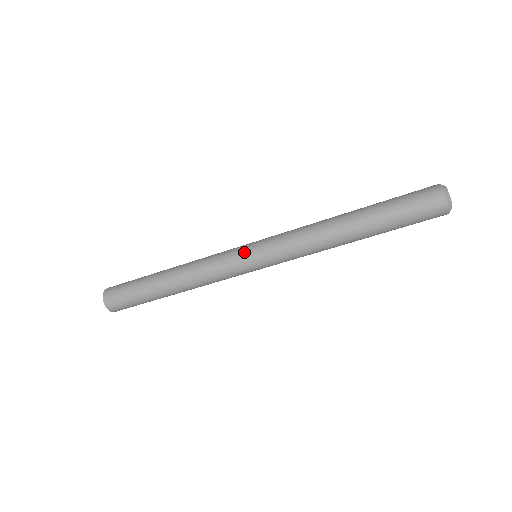
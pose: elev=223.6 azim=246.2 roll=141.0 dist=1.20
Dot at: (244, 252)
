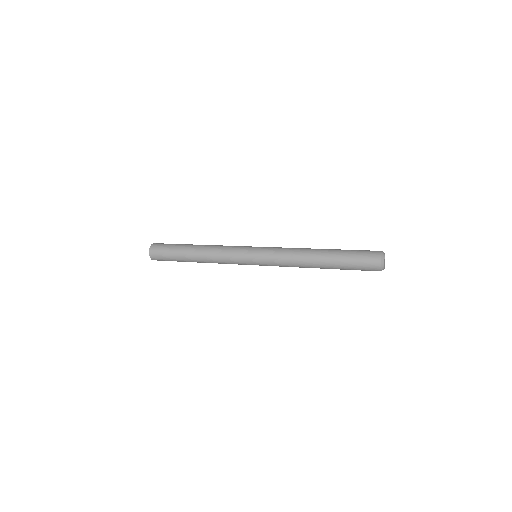
Dot at: occluded
